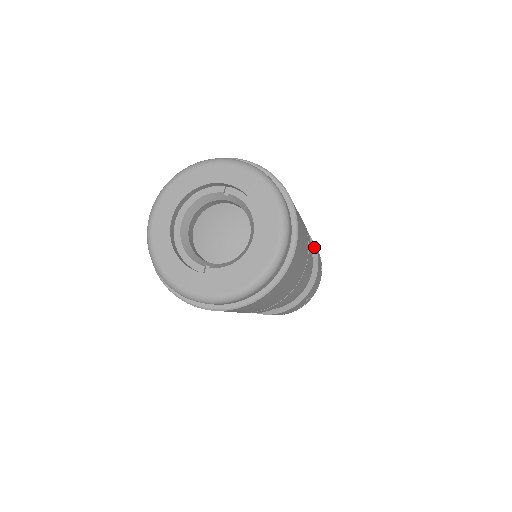
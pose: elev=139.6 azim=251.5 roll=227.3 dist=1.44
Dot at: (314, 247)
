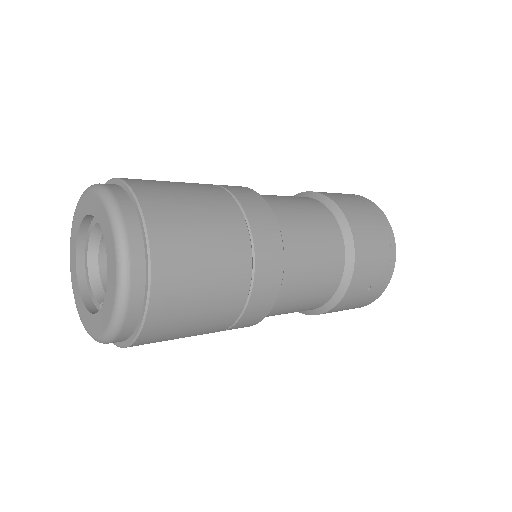
Dot at: (346, 224)
